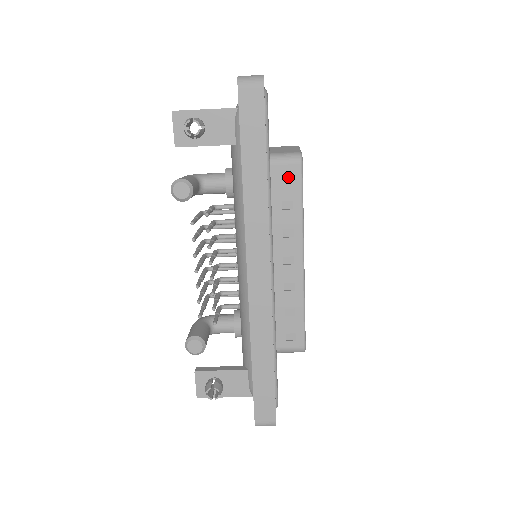
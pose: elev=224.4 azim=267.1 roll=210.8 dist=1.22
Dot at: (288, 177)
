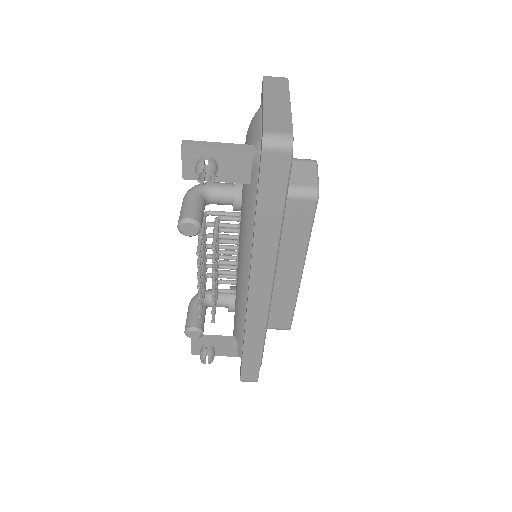
Dot at: (300, 210)
